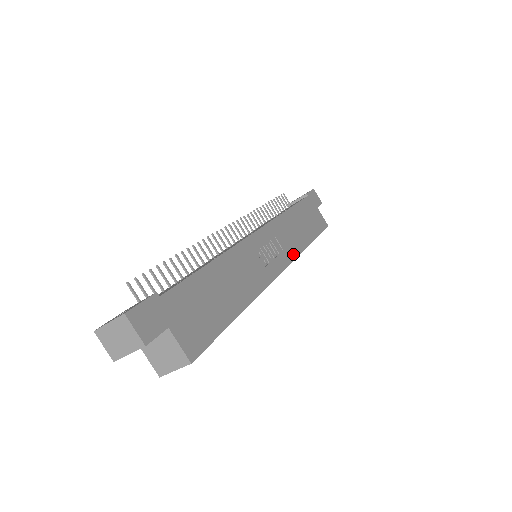
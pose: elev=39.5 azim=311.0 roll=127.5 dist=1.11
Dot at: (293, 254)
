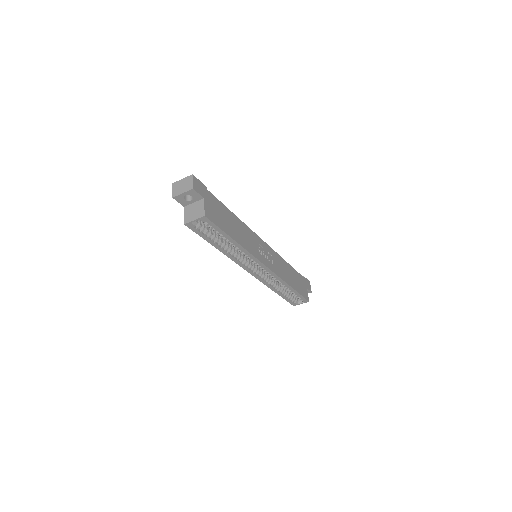
Dot at: (278, 273)
